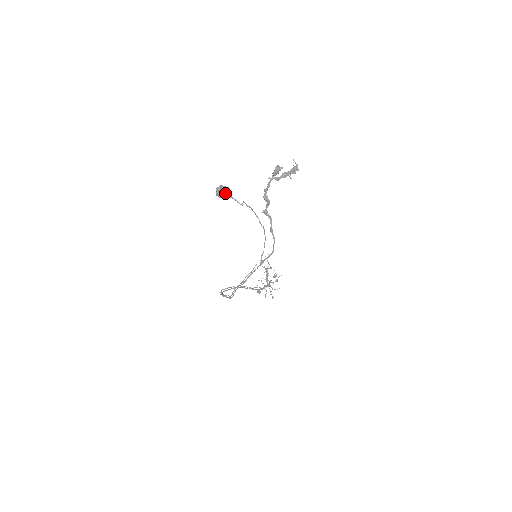
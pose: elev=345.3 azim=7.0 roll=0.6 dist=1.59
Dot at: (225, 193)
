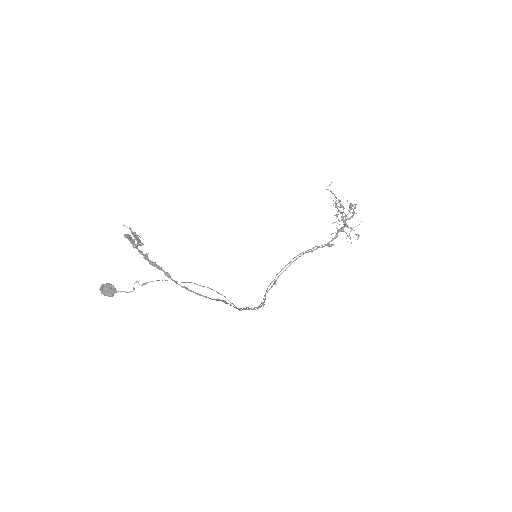
Dot at: (106, 294)
